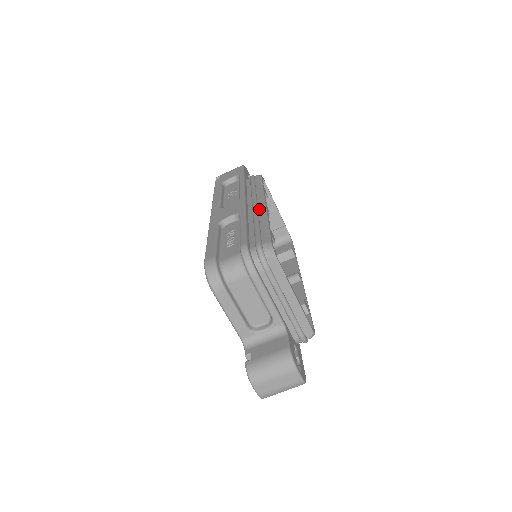
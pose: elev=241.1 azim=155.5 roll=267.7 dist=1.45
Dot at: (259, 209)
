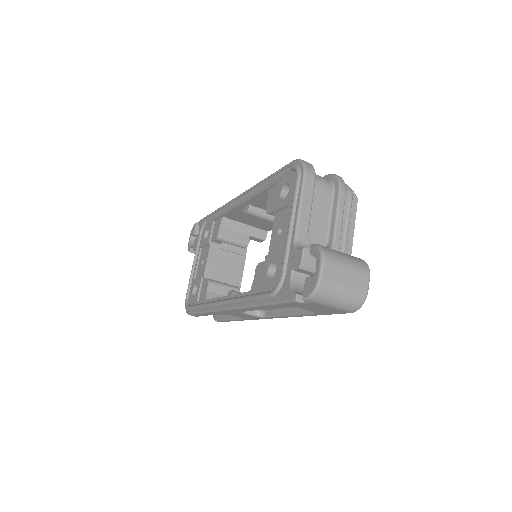
Dot at: occluded
